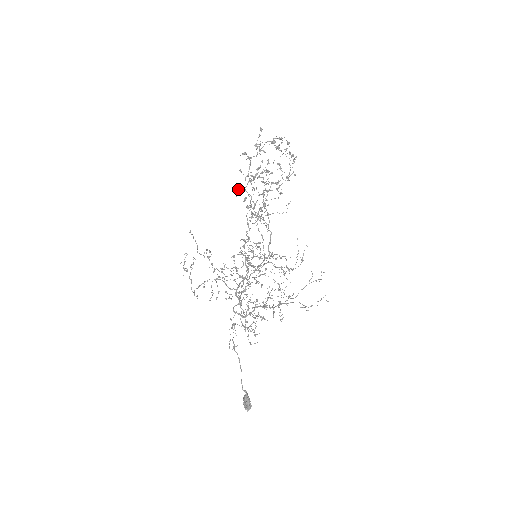
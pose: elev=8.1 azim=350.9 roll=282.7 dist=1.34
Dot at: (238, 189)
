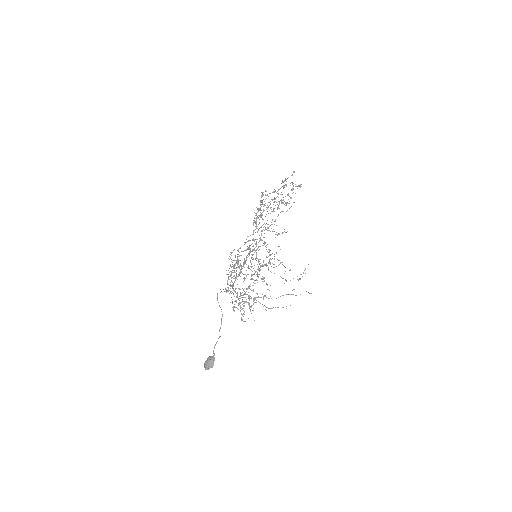
Dot at: (262, 201)
